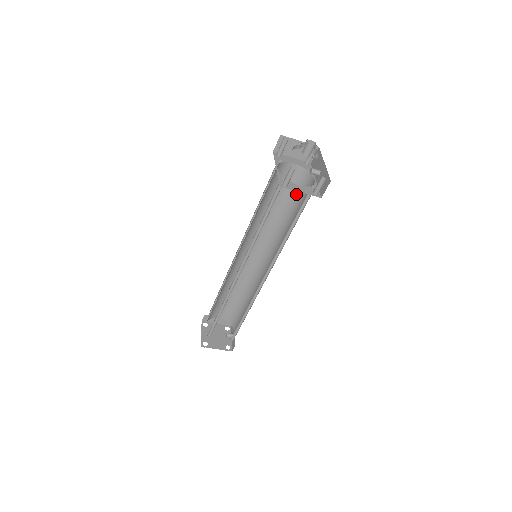
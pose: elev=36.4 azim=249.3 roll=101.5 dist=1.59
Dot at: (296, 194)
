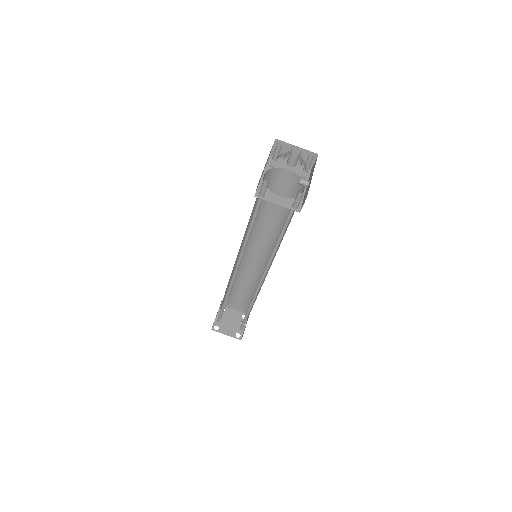
Dot at: occluded
